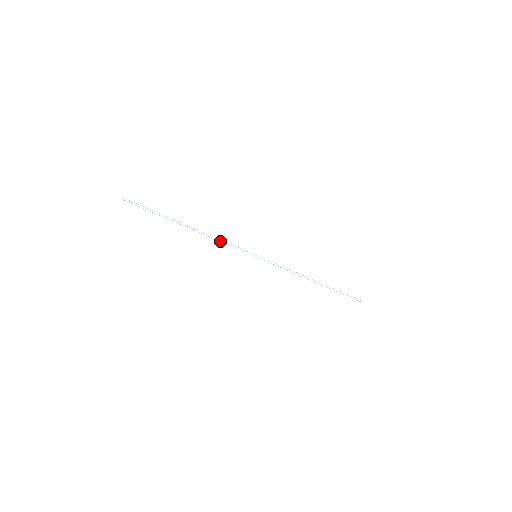
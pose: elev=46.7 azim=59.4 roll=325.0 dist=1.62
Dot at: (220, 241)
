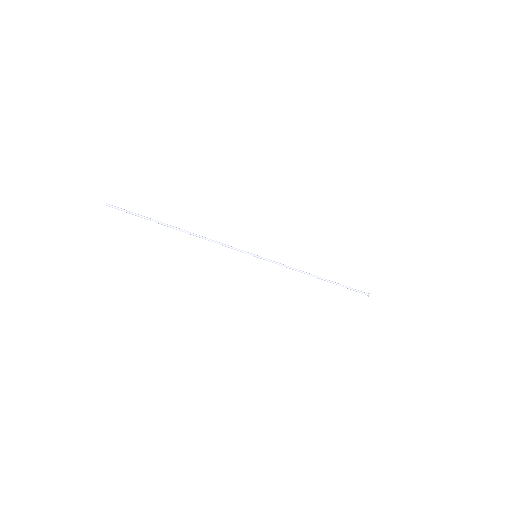
Dot at: occluded
